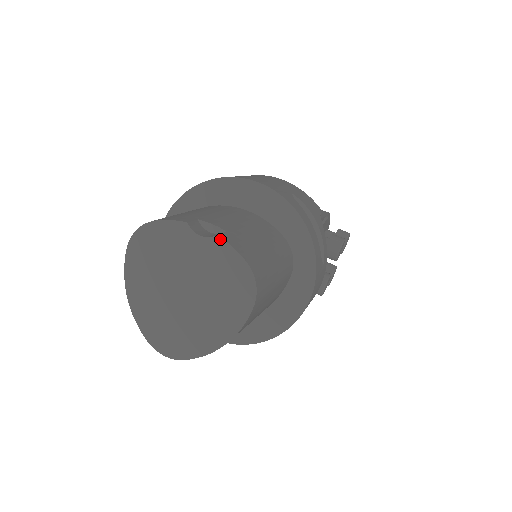
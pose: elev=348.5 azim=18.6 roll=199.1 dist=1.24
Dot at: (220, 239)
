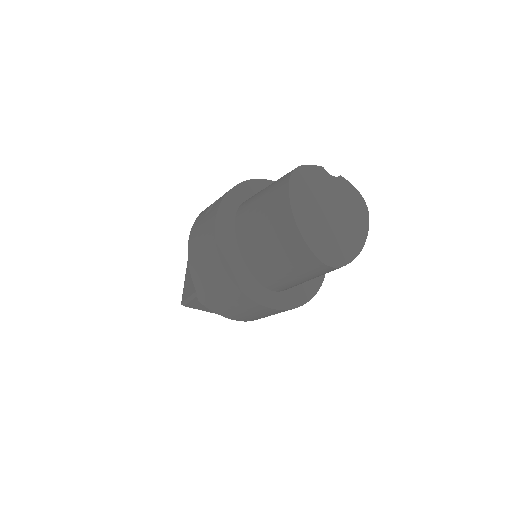
Dot at: (343, 178)
